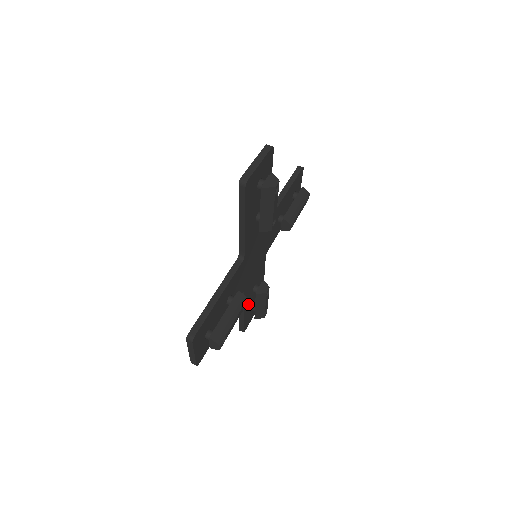
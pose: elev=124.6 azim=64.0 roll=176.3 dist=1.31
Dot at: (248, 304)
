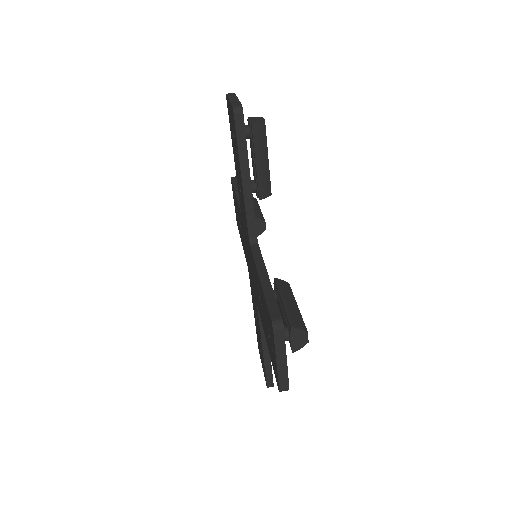
Dot at: occluded
